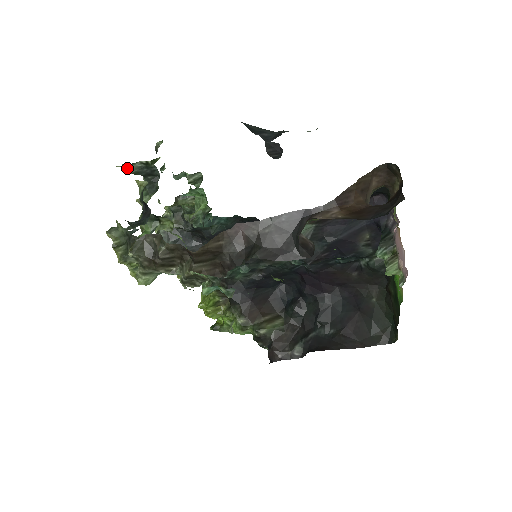
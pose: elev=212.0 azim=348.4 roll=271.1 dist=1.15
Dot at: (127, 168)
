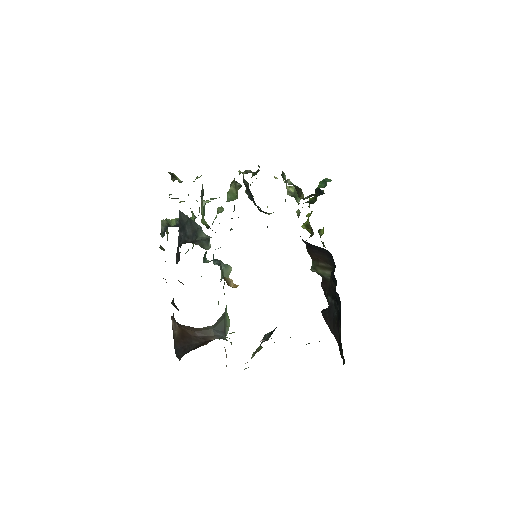
Dot at: occluded
